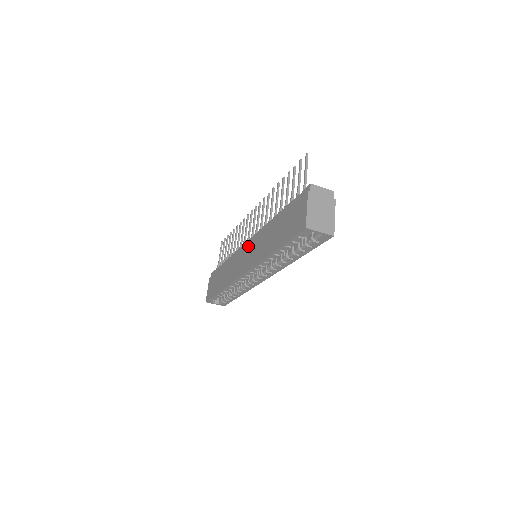
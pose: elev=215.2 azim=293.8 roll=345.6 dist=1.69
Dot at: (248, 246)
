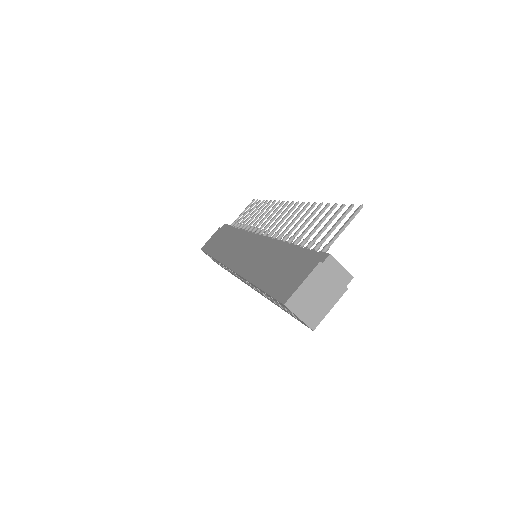
Dot at: (252, 242)
